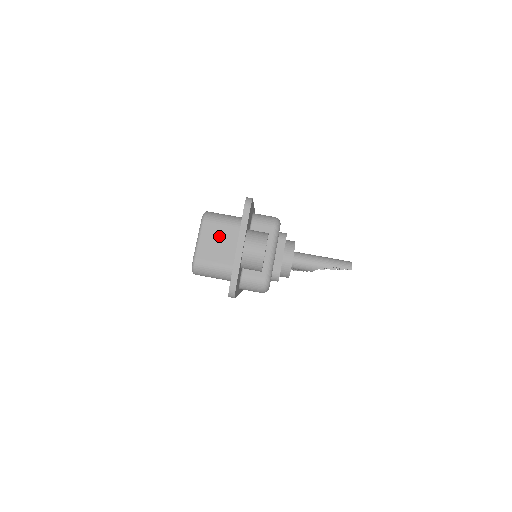
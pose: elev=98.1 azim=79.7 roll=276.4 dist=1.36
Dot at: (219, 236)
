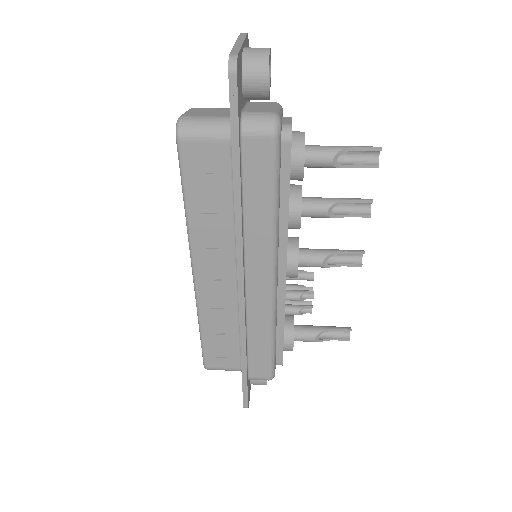
Dot at: (211, 111)
